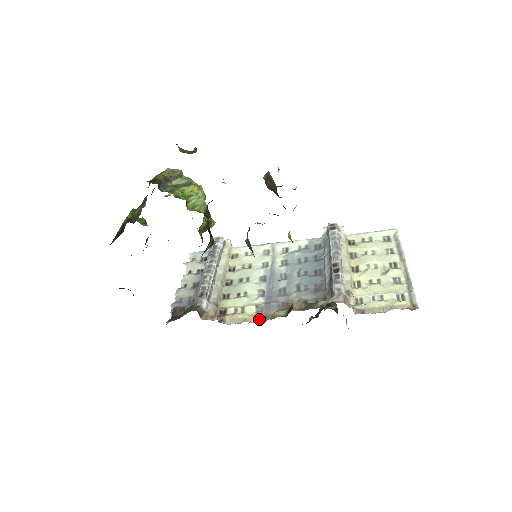
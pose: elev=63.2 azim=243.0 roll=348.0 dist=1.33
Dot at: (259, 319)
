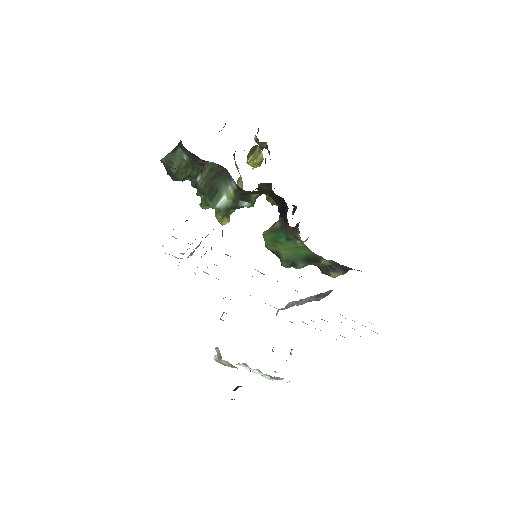
Dot at: occluded
